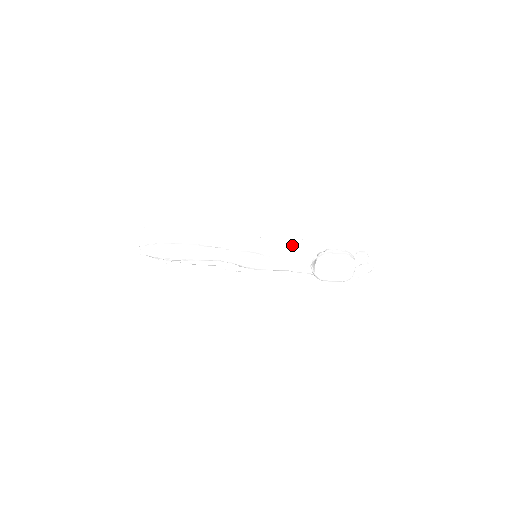
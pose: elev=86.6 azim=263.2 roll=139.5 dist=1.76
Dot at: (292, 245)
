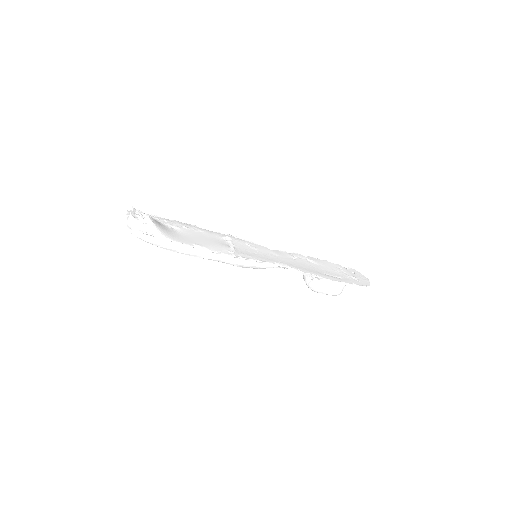
Dot at: (295, 269)
